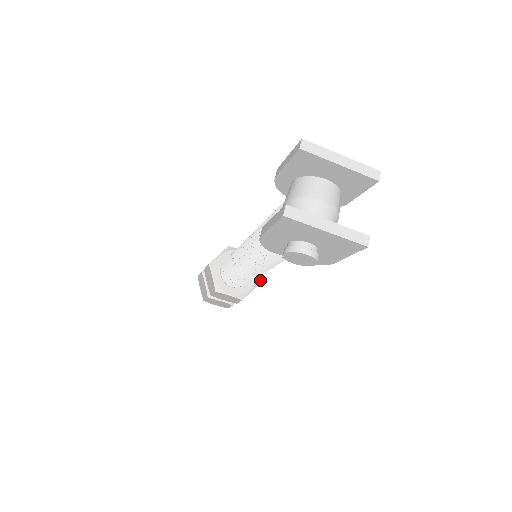
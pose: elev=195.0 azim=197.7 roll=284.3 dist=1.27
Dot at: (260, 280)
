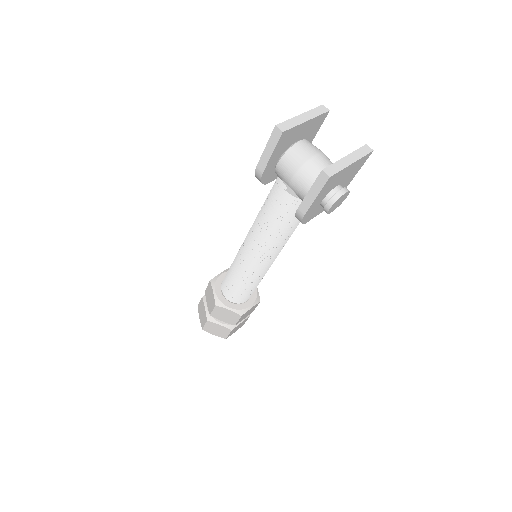
Dot at: occluded
